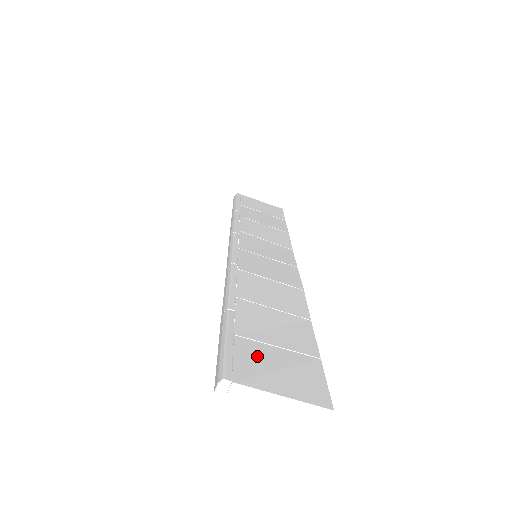
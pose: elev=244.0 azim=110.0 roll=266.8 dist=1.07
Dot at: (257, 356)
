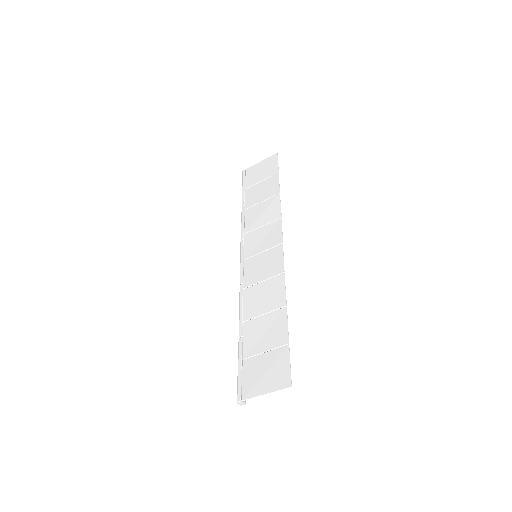
Dot at: (253, 370)
